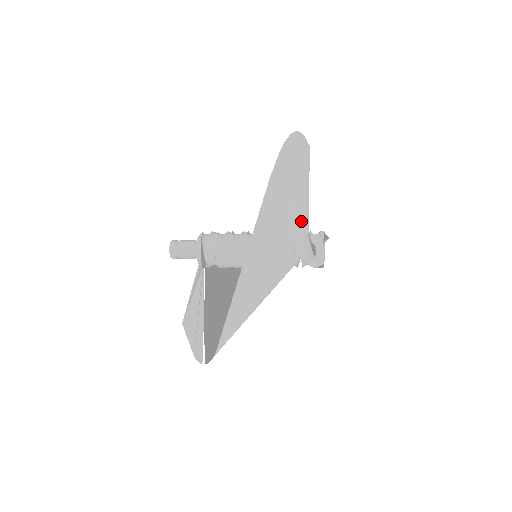
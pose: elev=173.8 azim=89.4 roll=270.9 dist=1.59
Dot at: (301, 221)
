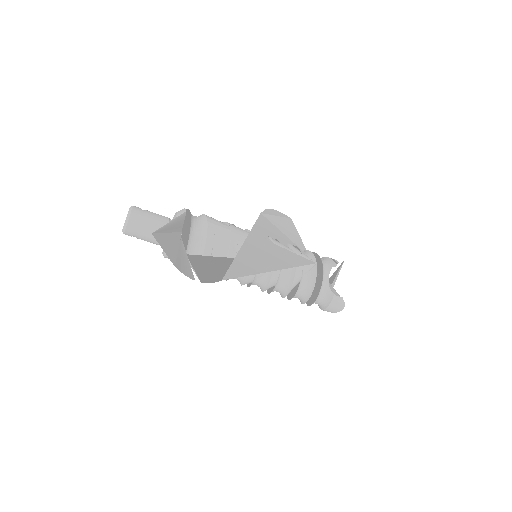
Dot at: occluded
